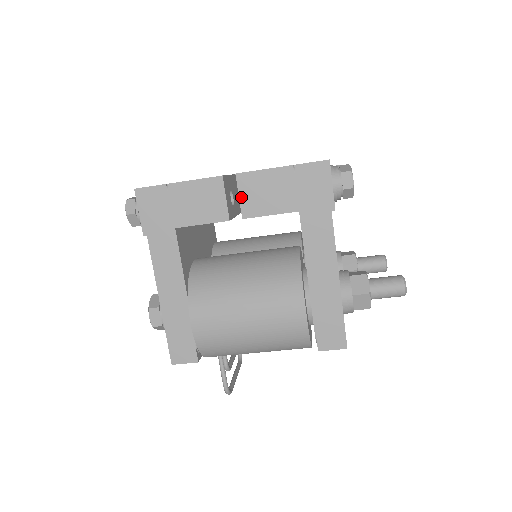
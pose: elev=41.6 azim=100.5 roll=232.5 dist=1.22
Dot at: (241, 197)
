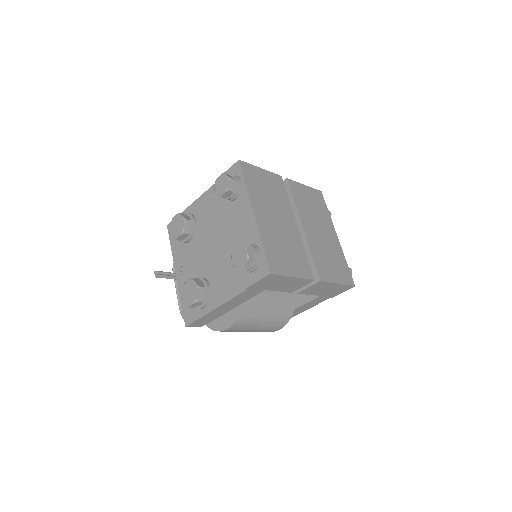
Dot at: (309, 288)
